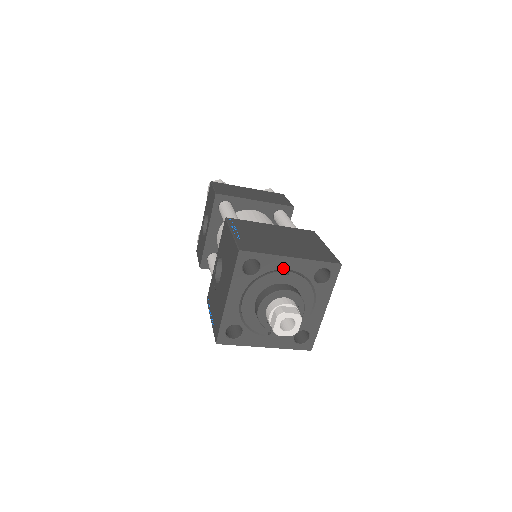
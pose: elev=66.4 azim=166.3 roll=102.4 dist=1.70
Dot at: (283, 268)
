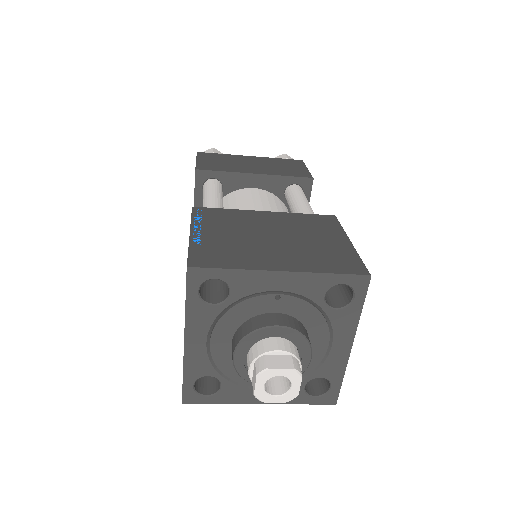
Dot at: (269, 289)
